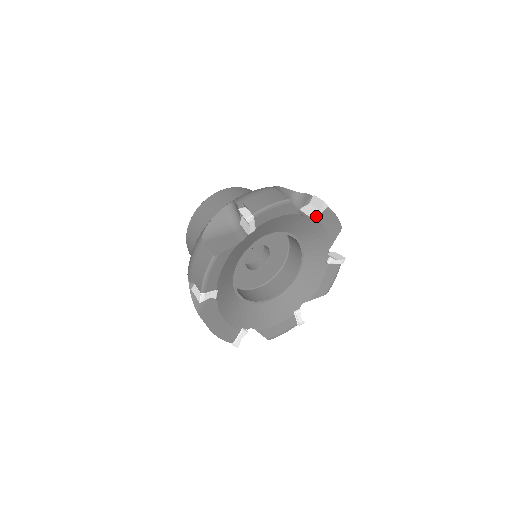
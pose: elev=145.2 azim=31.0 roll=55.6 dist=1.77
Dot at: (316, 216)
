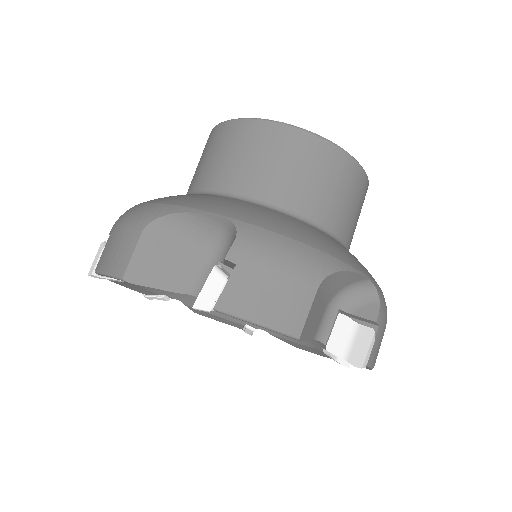
Dot at: (337, 354)
